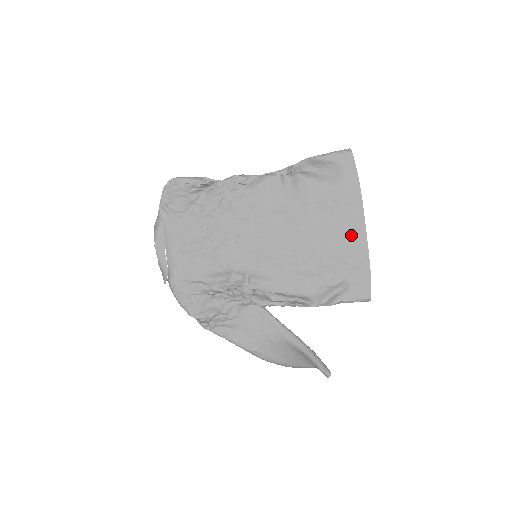
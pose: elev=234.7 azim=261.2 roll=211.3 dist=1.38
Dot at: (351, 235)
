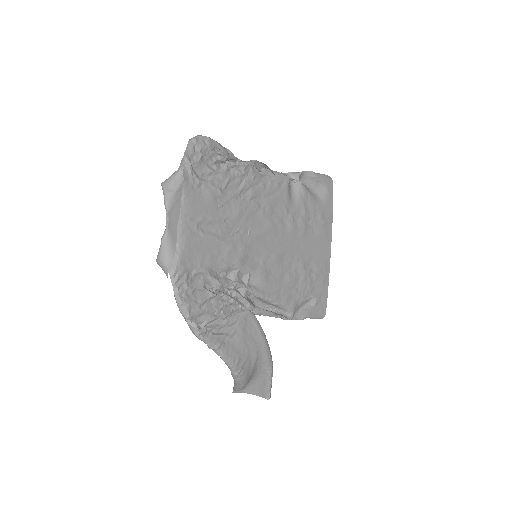
Dot at: (323, 254)
